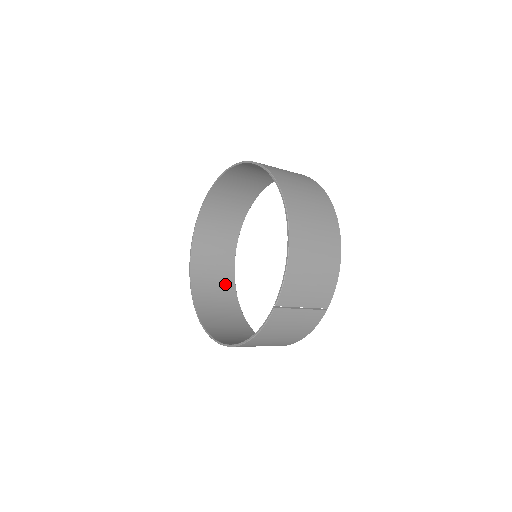
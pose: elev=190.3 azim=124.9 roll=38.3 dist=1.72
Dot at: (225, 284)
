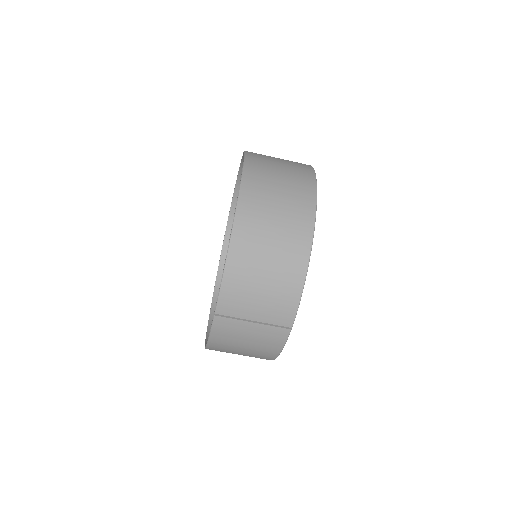
Dot at: occluded
